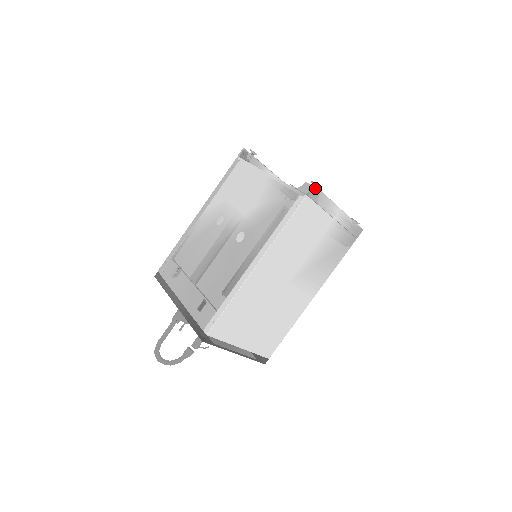
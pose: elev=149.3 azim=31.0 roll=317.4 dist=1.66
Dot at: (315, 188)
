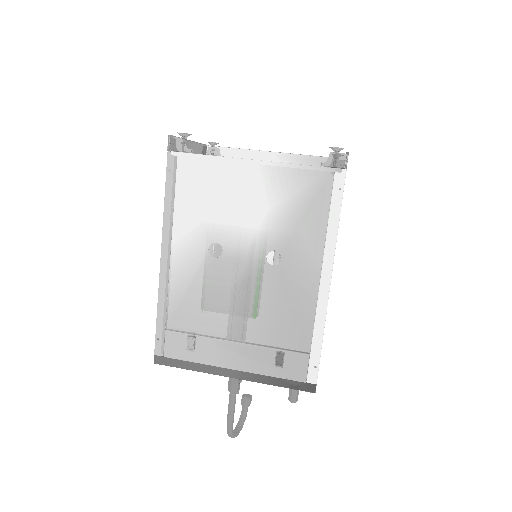
Dot at: (348, 155)
